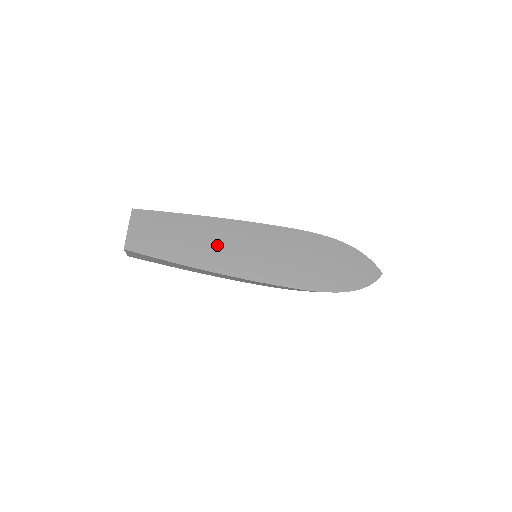
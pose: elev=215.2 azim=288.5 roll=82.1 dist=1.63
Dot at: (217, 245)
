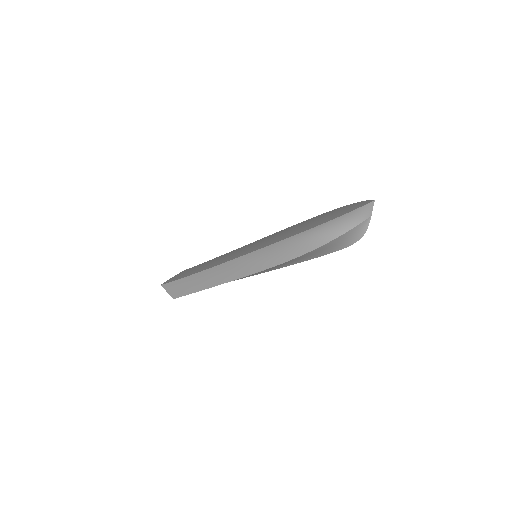
Dot at: occluded
